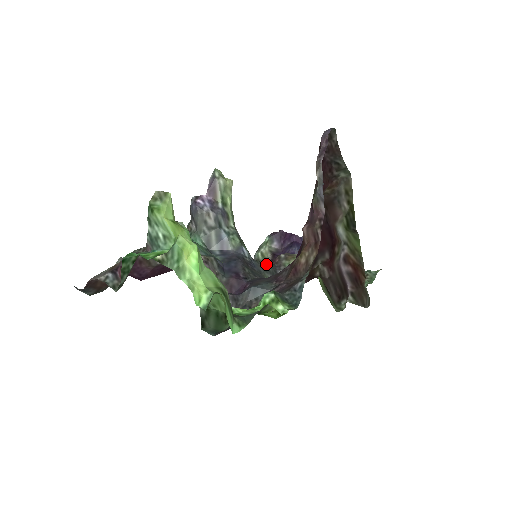
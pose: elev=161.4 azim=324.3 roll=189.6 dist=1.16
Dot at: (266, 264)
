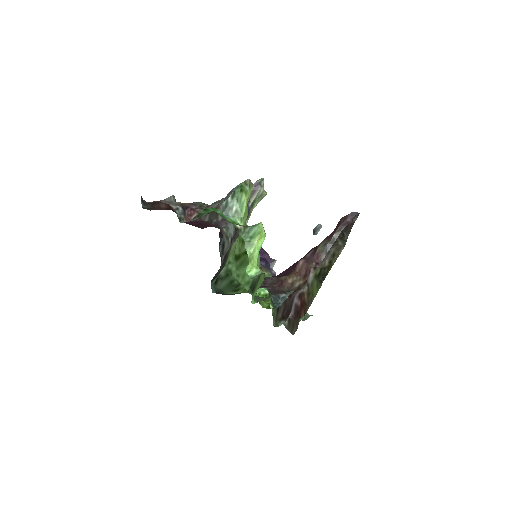
Dot at: occluded
